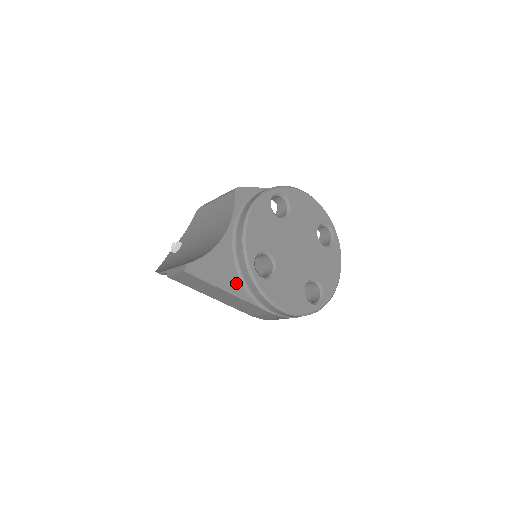
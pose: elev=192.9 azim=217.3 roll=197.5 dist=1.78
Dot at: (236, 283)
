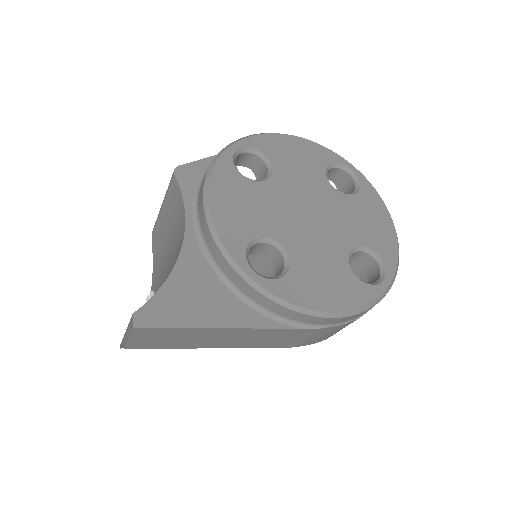
Dot at: (235, 307)
